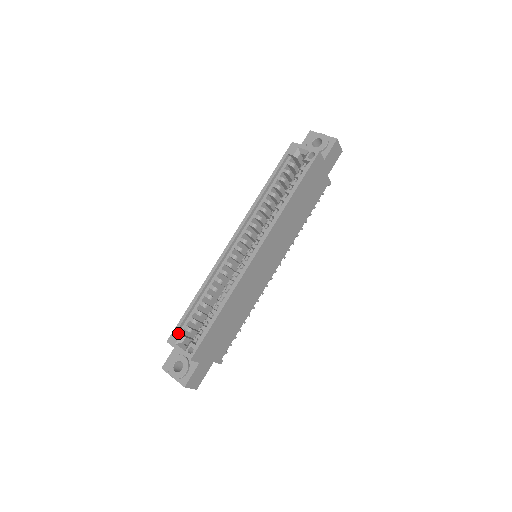
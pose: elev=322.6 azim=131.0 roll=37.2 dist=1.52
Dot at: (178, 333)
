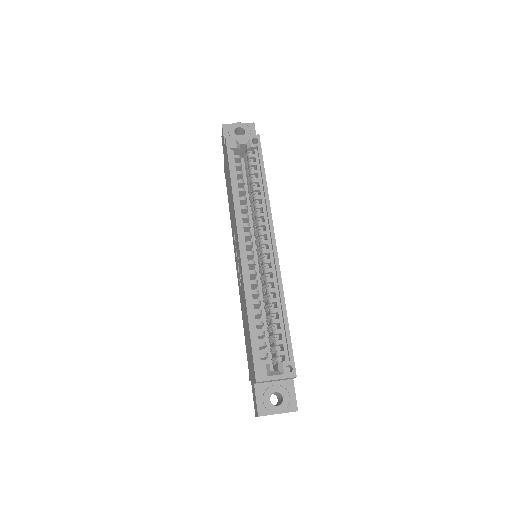
Dot at: (261, 365)
